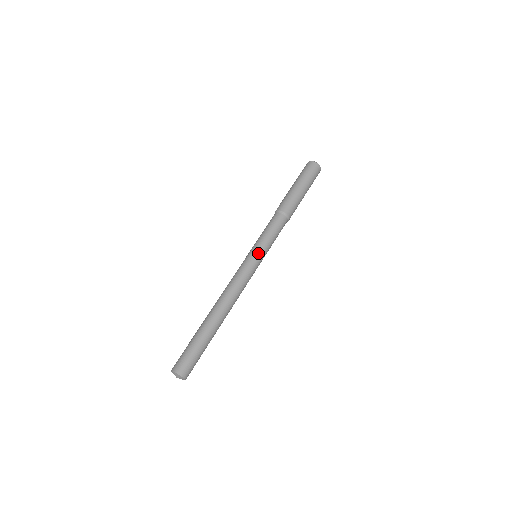
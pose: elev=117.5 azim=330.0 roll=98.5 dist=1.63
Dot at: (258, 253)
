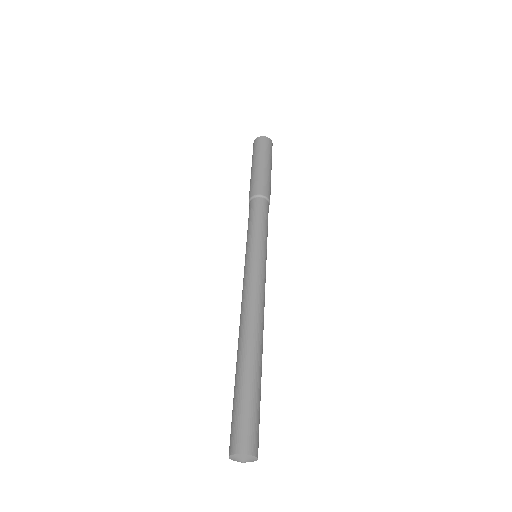
Dot at: (260, 249)
